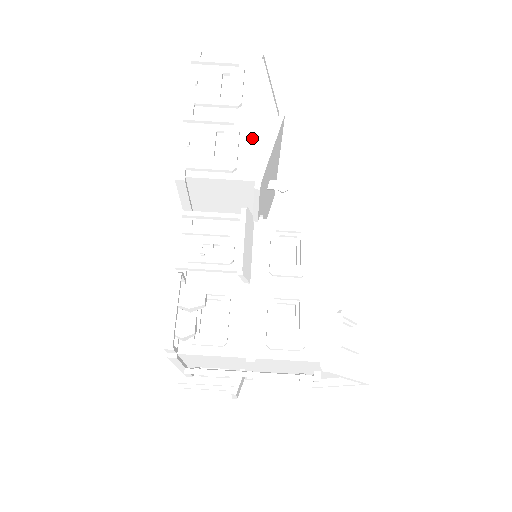
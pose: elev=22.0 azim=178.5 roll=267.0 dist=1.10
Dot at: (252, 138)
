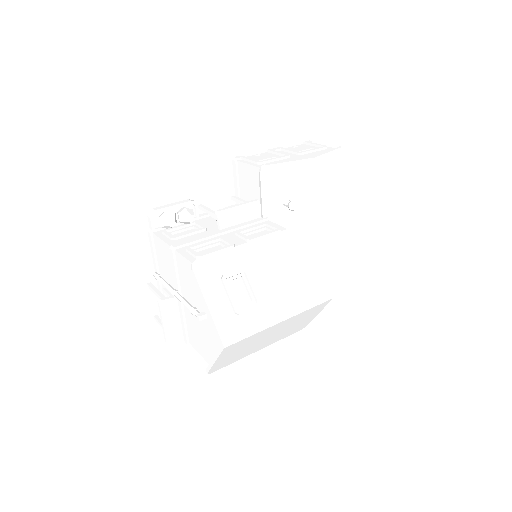
Dot at: occluded
